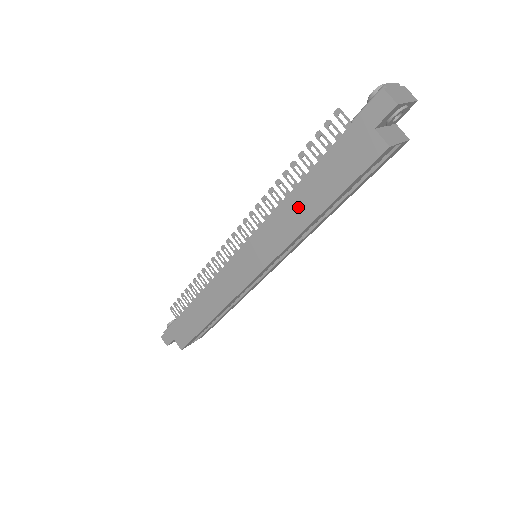
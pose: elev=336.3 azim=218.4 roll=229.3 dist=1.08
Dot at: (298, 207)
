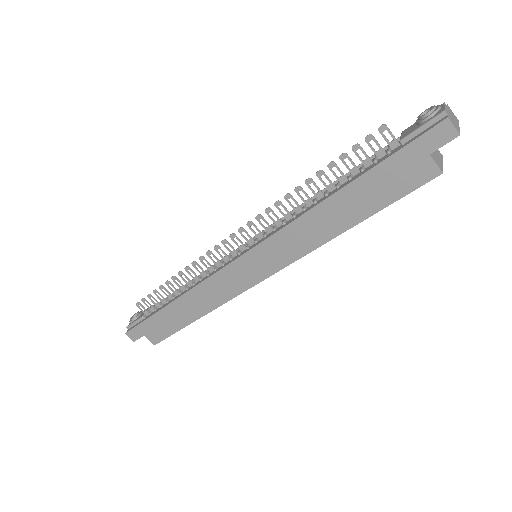
Dot at: (326, 219)
